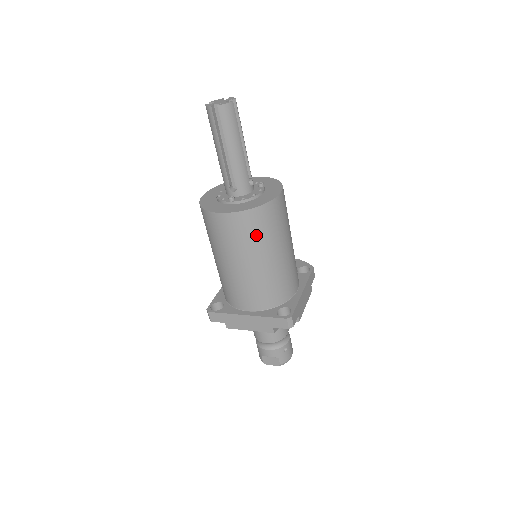
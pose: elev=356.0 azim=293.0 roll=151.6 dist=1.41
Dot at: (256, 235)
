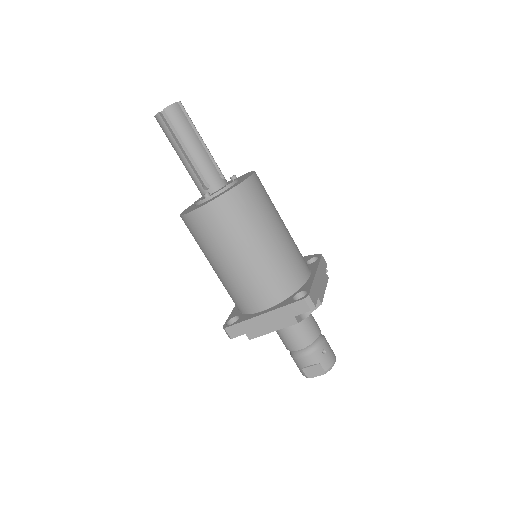
Dot at: (241, 219)
